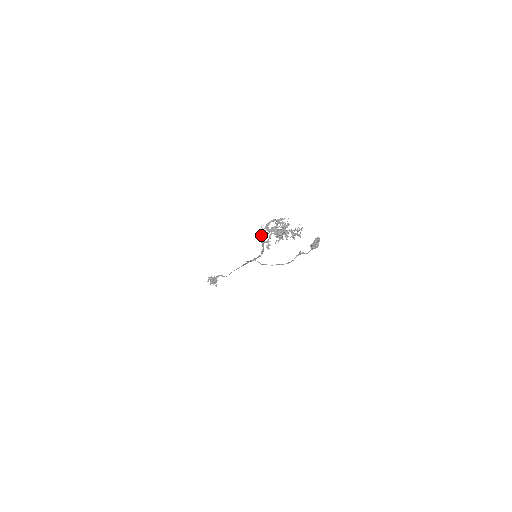
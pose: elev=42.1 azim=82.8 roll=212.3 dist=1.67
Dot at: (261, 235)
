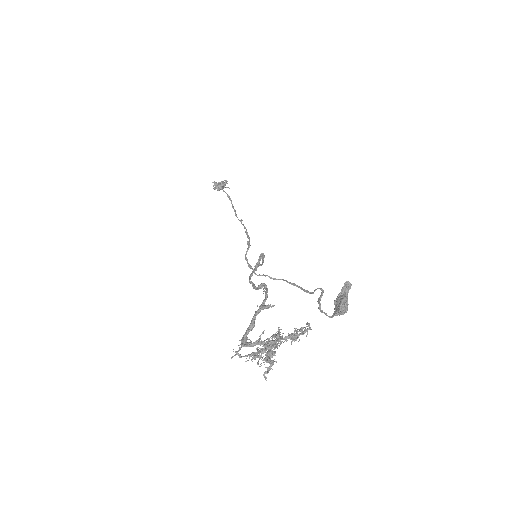
Dot at: (238, 355)
